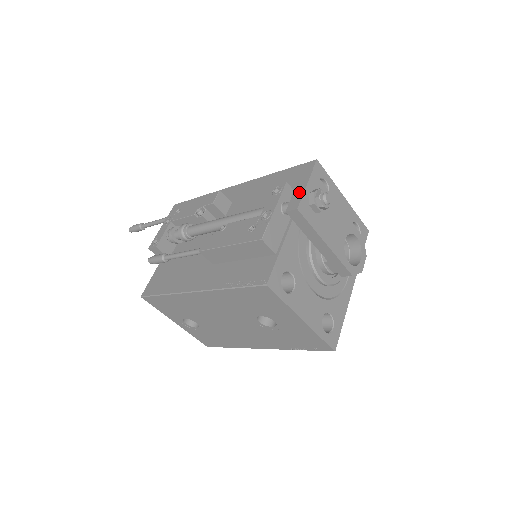
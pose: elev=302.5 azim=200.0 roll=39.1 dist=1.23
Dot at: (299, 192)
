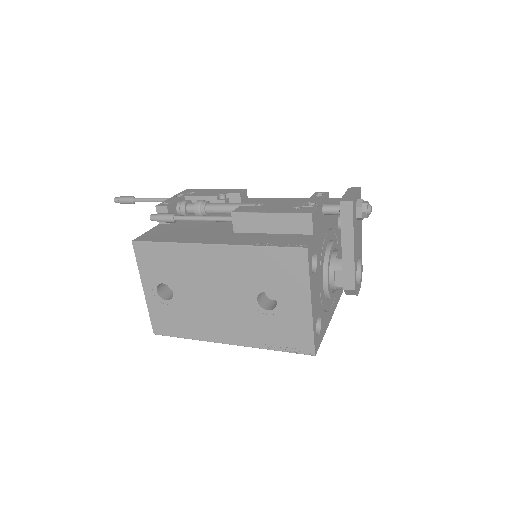
Dot at: (351, 194)
